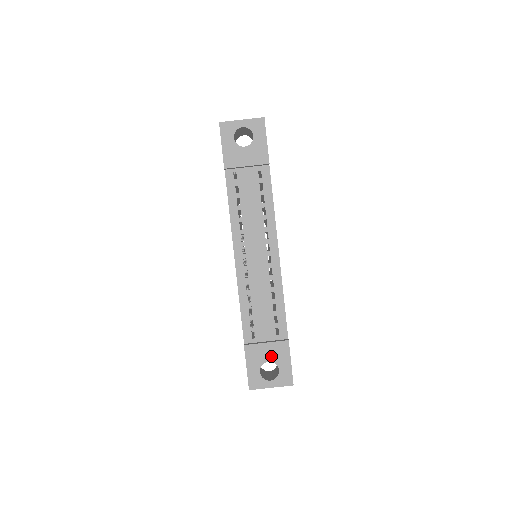
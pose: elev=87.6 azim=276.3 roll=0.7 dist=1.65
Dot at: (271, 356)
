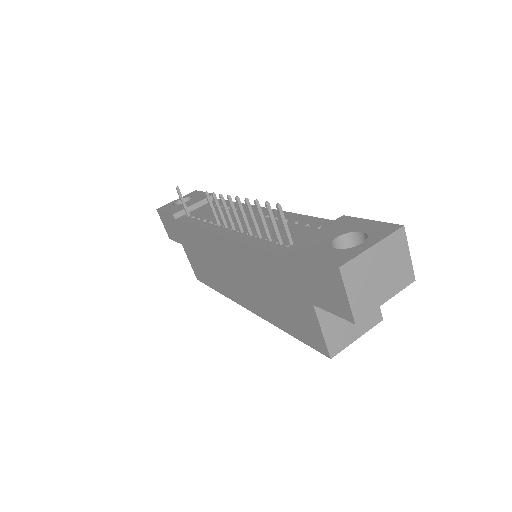
Dot at: (335, 233)
